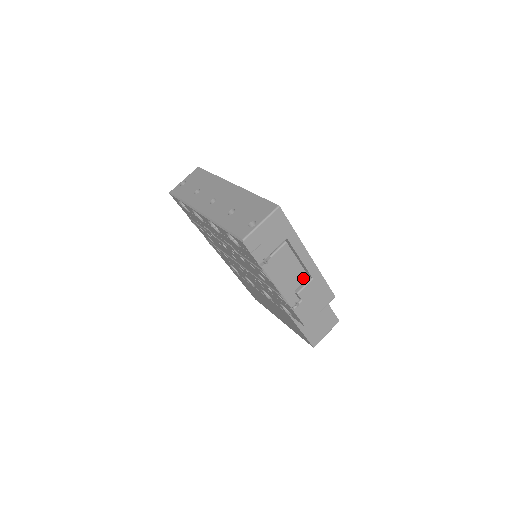
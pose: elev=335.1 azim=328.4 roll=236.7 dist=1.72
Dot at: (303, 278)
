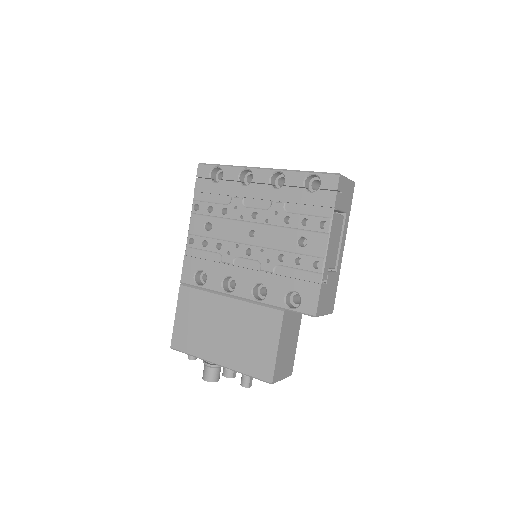
Dot at: (333, 263)
